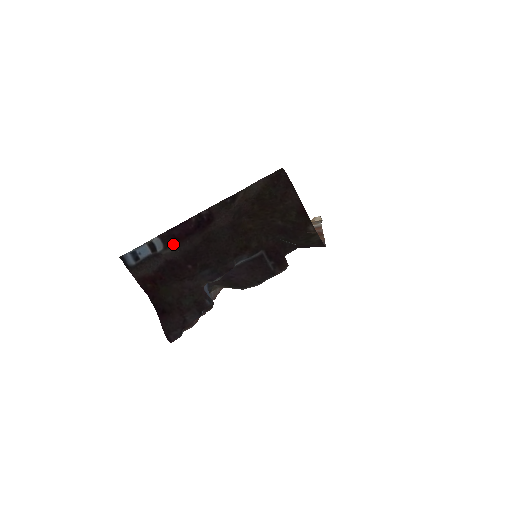
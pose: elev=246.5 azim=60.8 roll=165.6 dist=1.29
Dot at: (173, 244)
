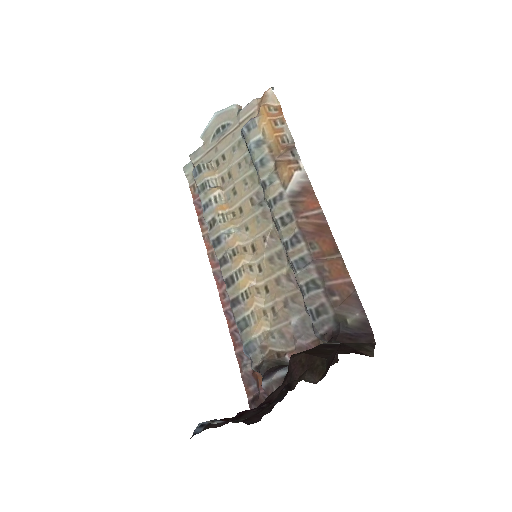
Dot at: (239, 419)
